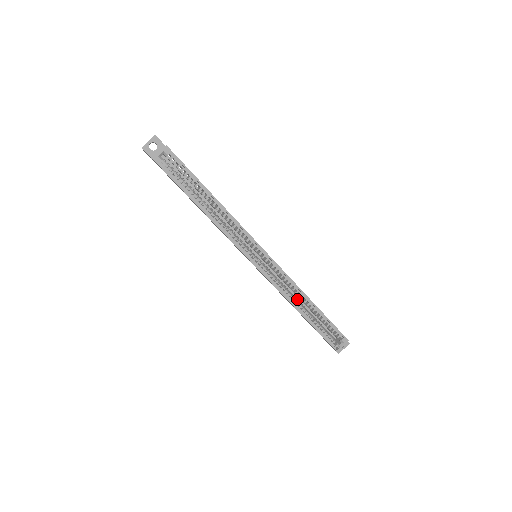
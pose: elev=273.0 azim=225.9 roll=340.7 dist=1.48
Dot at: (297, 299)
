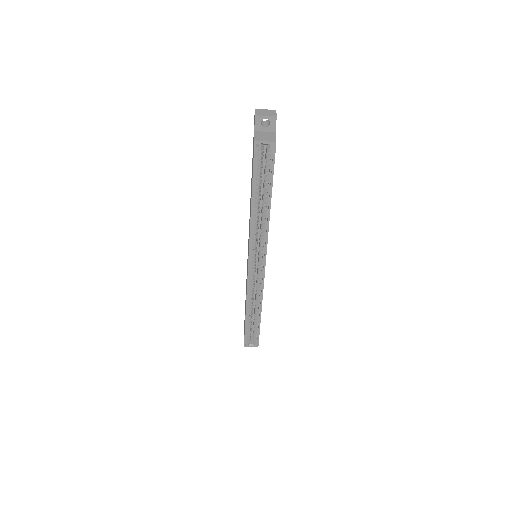
Dot at: occluded
